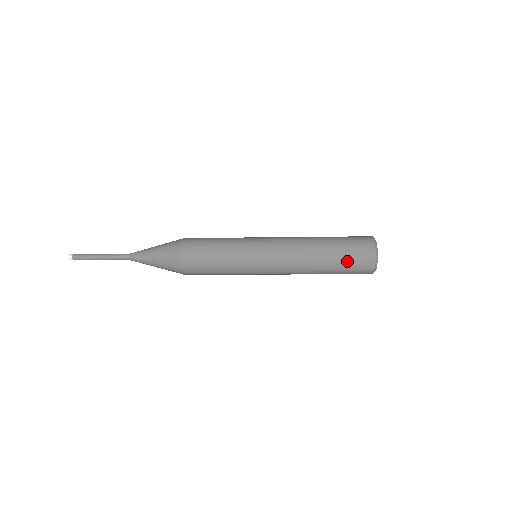
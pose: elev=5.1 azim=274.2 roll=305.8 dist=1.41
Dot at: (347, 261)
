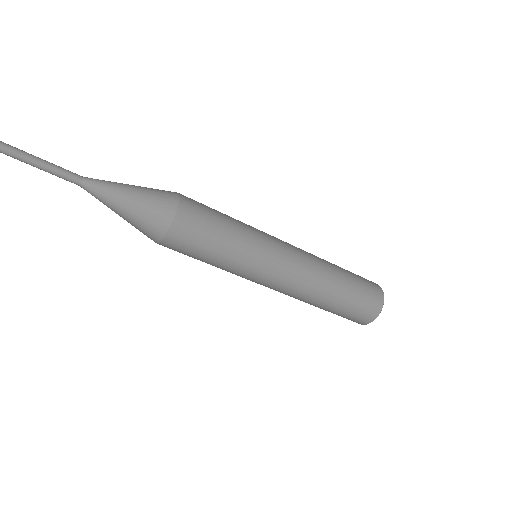
Dot at: (358, 298)
